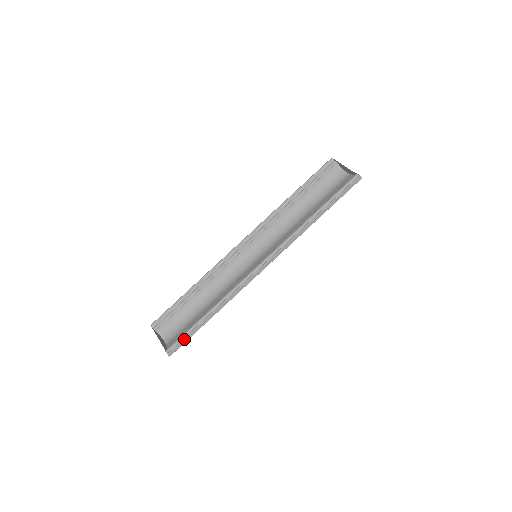
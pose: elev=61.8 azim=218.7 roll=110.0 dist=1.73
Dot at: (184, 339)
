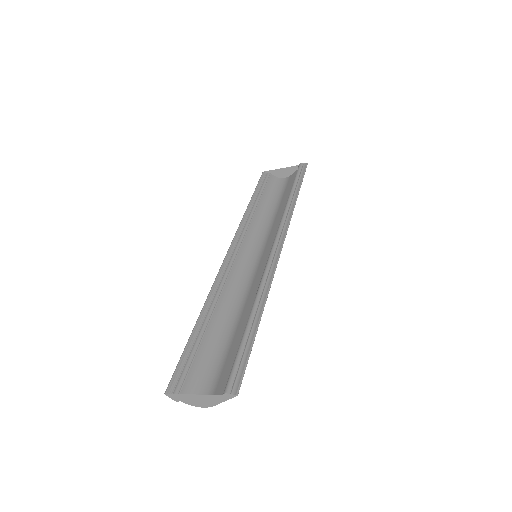
Dot at: (242, 361)
